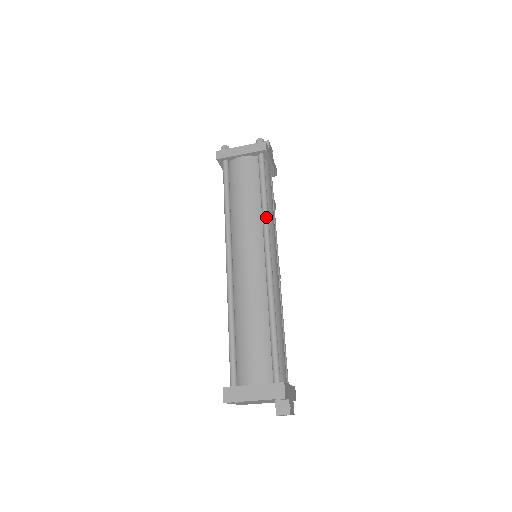
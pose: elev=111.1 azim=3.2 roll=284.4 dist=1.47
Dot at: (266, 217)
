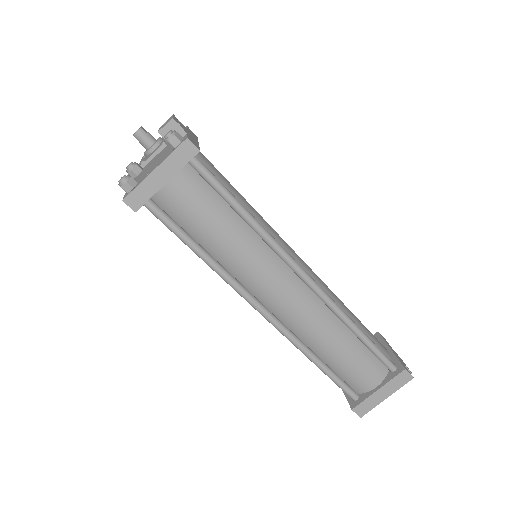
Dot at: (270, 239)
